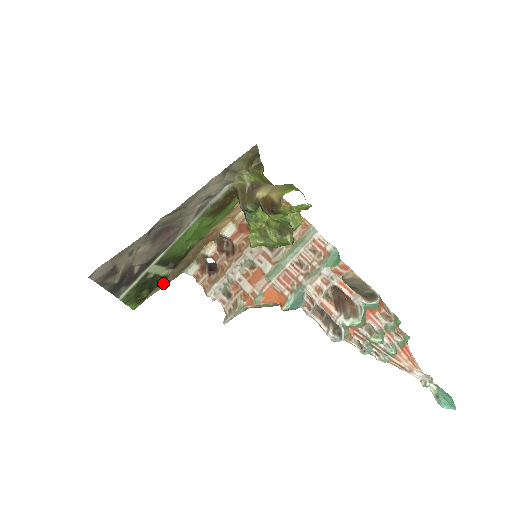
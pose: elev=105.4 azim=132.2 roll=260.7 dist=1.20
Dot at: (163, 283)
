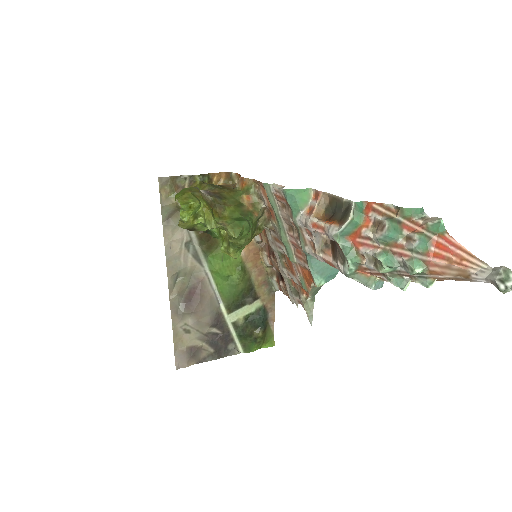
Dot at: (269, 312)
